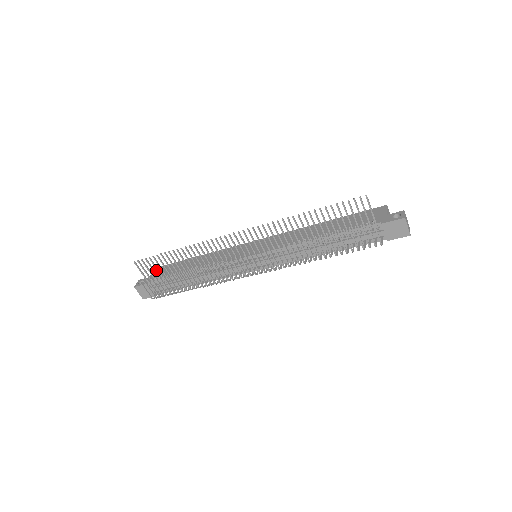
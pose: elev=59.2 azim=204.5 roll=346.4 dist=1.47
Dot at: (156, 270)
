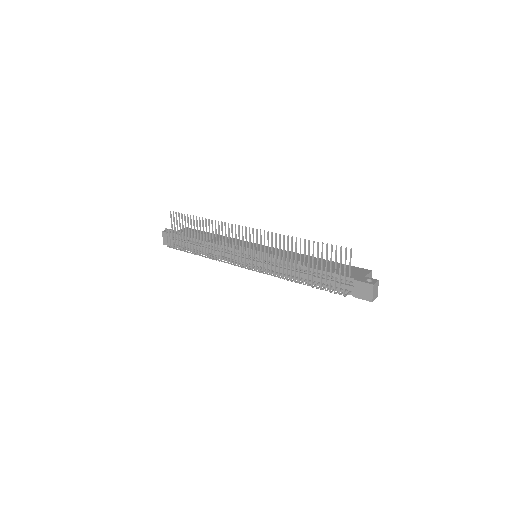
Dot at: occluded
